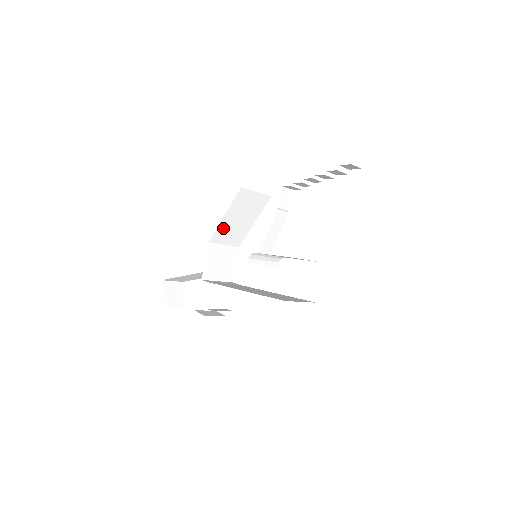
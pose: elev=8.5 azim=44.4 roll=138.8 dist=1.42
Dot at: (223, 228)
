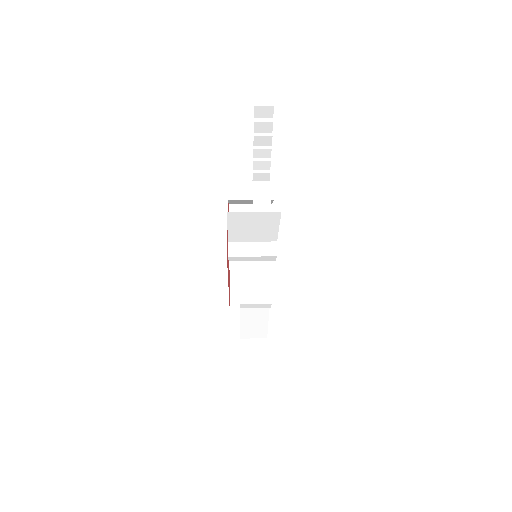
Dot at: occluded
